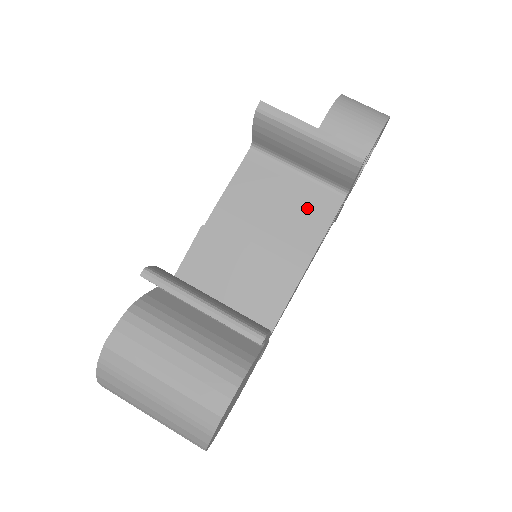
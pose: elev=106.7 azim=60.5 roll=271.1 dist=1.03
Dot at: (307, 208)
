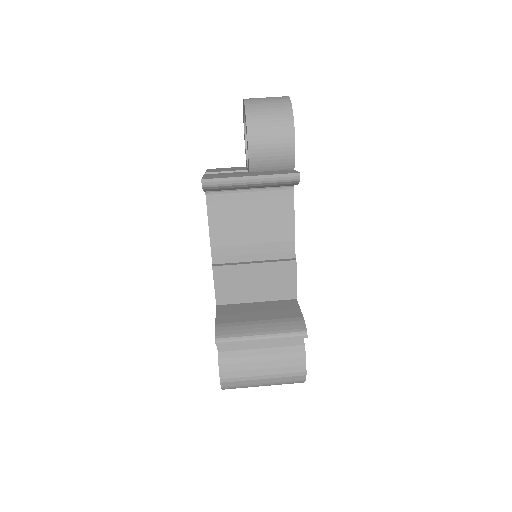
Dot at: (272, 211)
